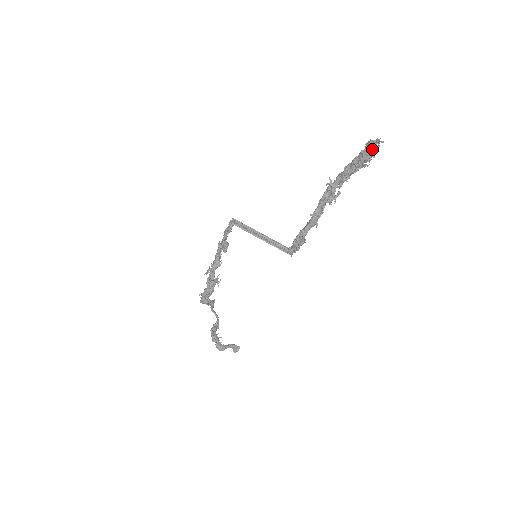
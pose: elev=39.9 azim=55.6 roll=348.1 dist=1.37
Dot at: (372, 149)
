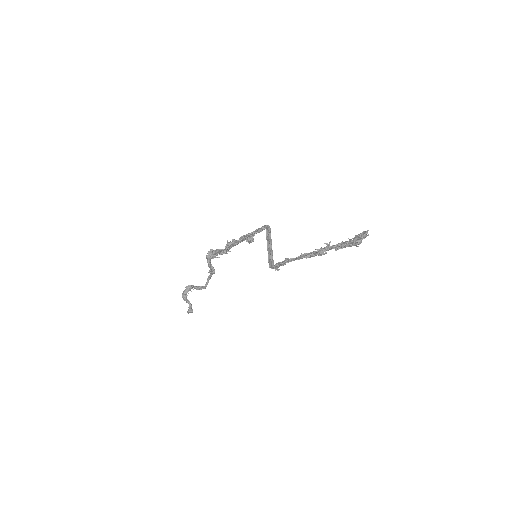
Dot at: (360, 235)
